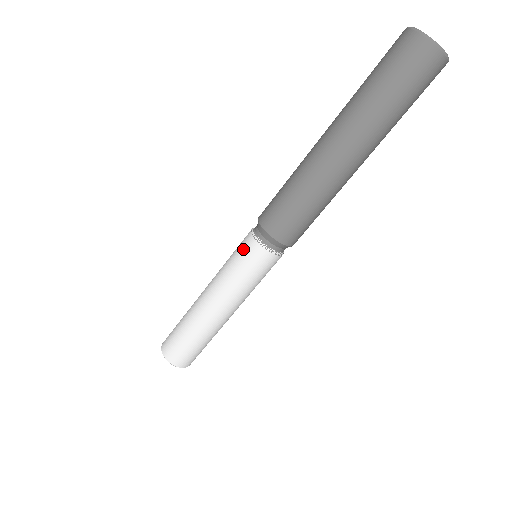
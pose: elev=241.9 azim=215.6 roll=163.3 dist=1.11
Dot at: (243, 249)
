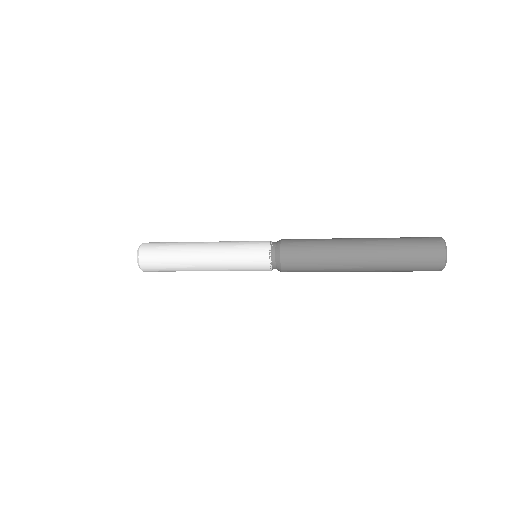
Dot at: (257, 257)
